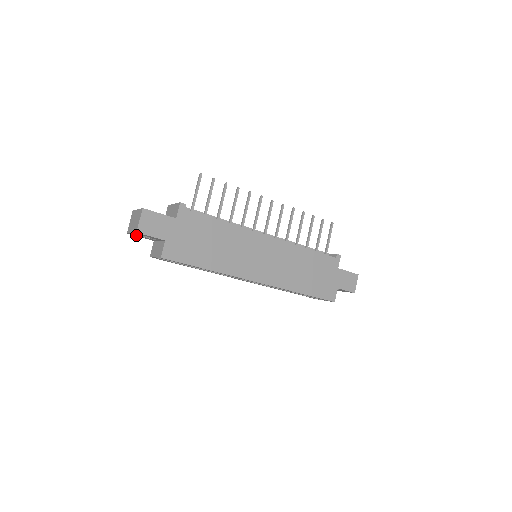
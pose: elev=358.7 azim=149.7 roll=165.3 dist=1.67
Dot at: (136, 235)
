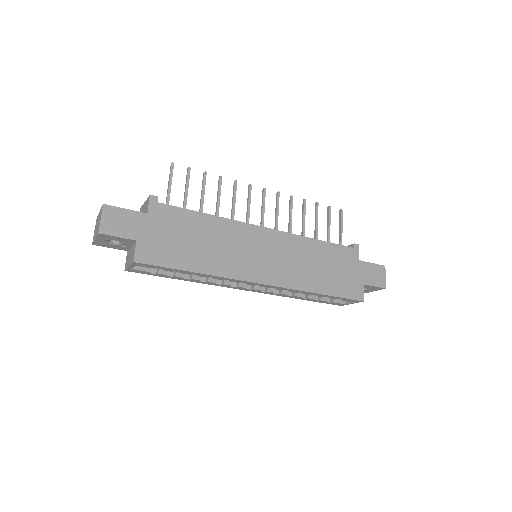
Dot at: (103, 244)
